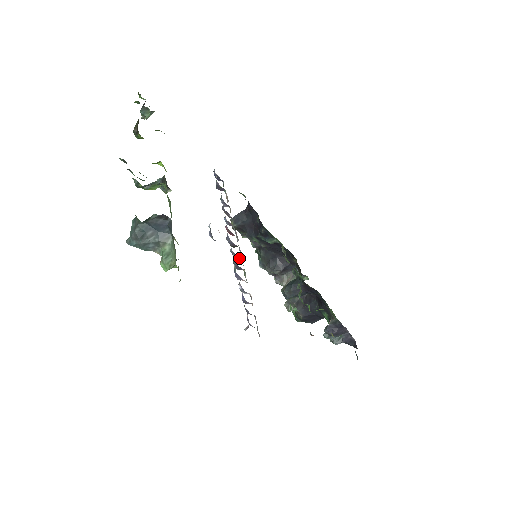
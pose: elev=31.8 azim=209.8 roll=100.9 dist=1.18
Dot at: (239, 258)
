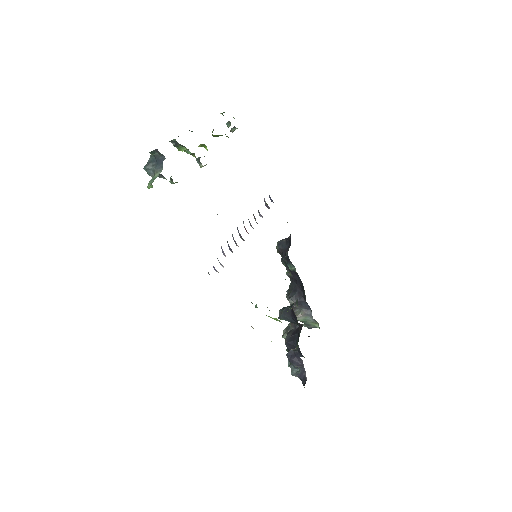
Dot at: (238, 246)
